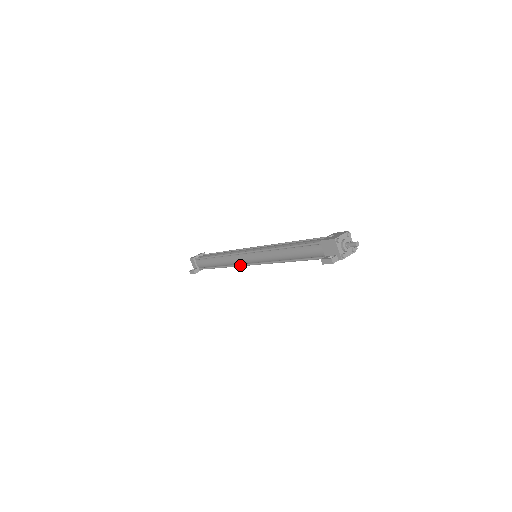
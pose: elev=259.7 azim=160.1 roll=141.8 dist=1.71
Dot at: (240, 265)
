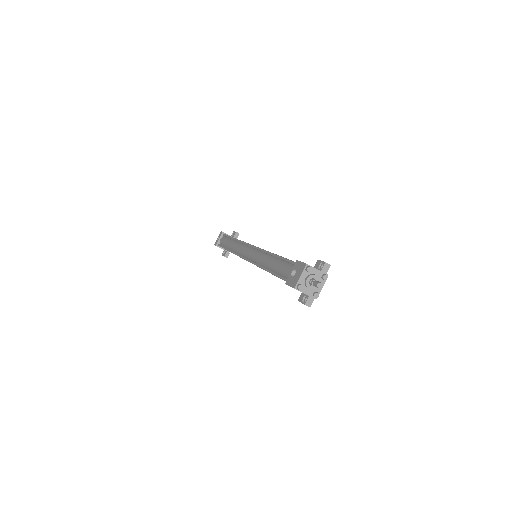
Dot at: occluded
